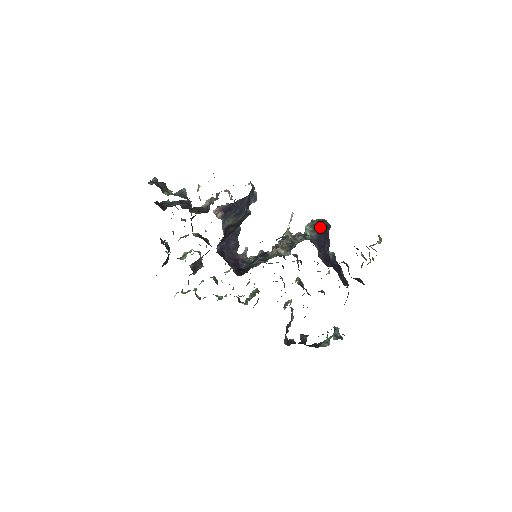
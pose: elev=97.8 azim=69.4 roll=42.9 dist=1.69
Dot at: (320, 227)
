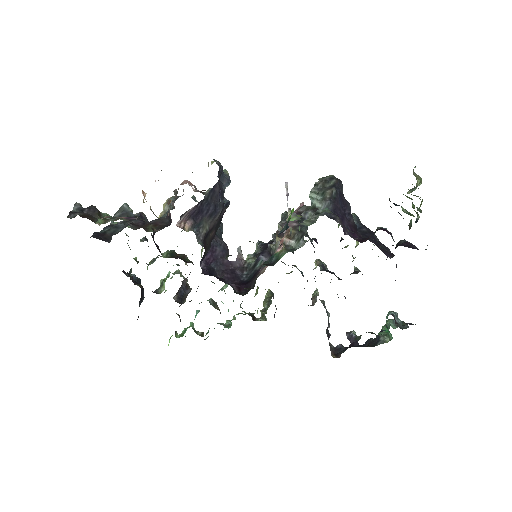
Dot at: (330, 190)
